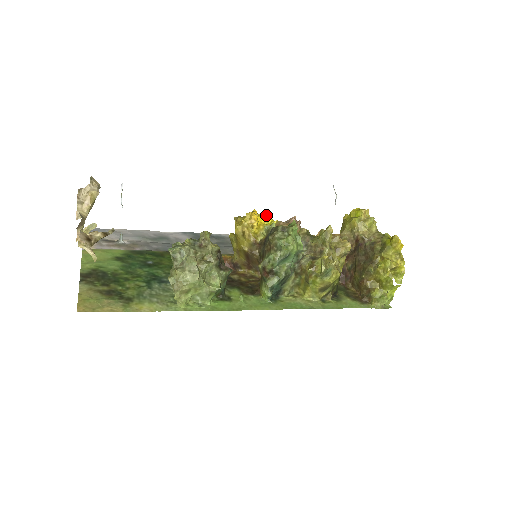
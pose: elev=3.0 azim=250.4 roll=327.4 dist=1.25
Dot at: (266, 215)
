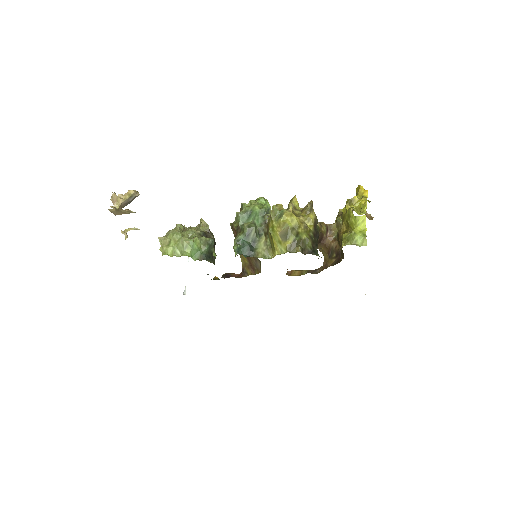
Dot at: occluded
